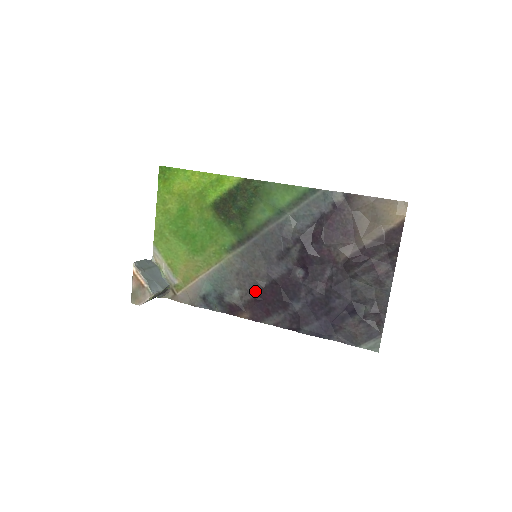
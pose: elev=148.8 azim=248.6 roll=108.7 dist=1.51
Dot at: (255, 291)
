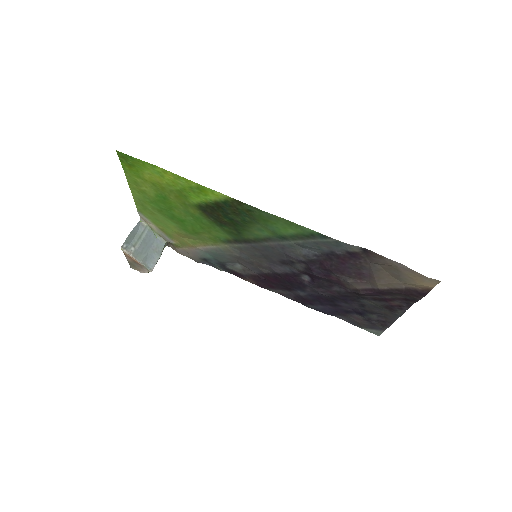
Dot at: (258, 272)
